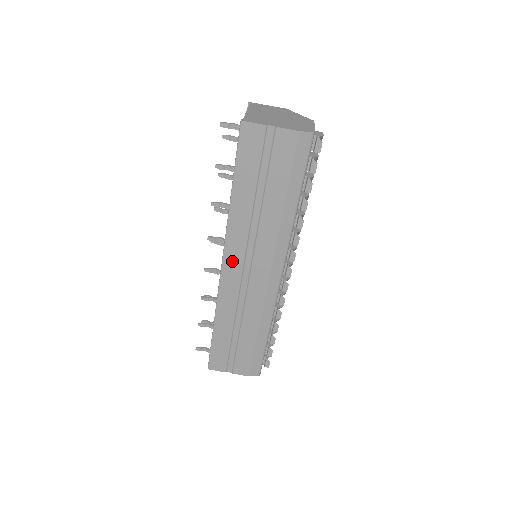
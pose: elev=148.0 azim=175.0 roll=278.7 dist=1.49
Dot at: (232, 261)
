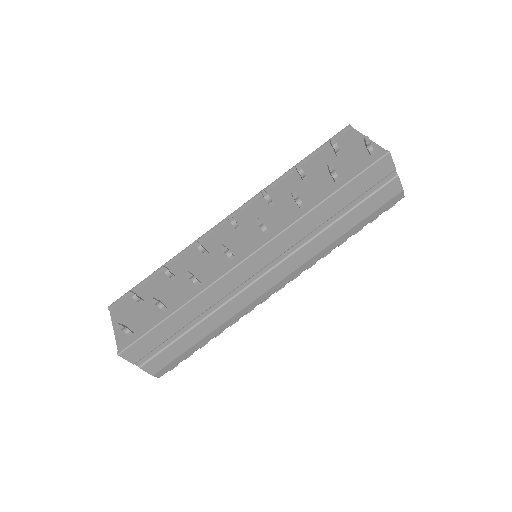
Dot at: (265, 255)
